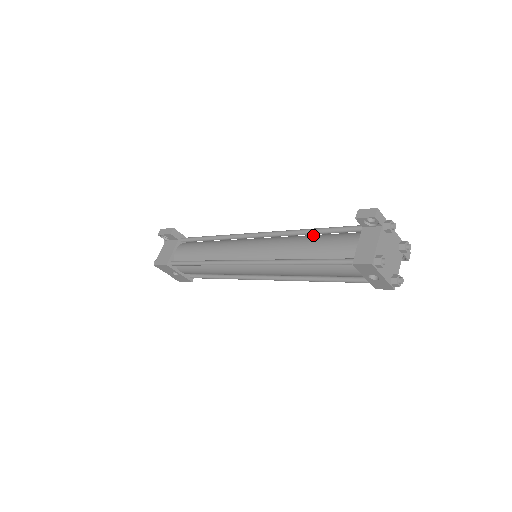
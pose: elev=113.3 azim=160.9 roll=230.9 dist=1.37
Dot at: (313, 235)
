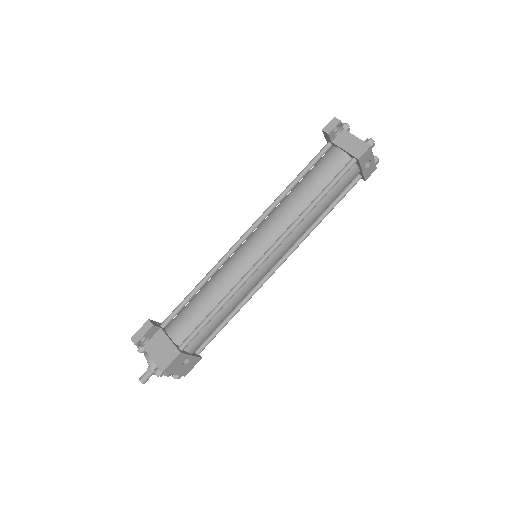
Dot at: (295, 186)
